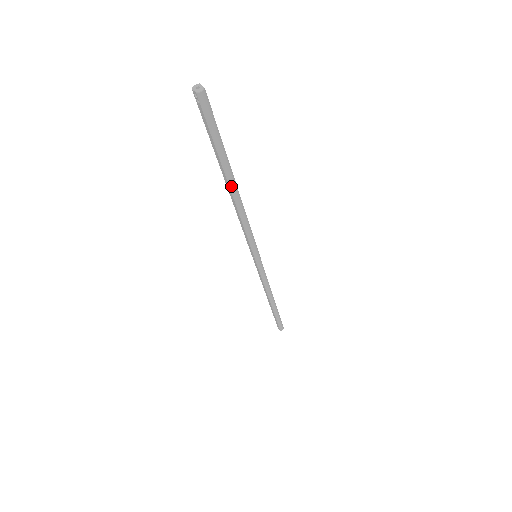
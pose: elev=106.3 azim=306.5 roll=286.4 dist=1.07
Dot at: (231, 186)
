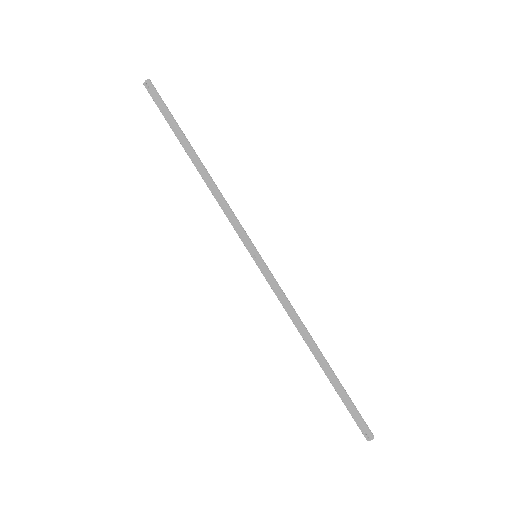
Dot at: (194, 155)
